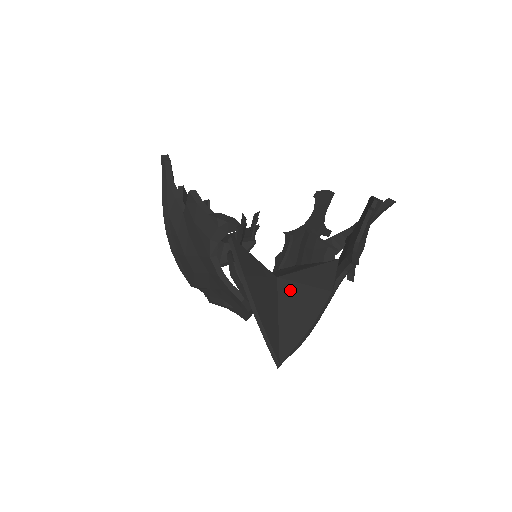
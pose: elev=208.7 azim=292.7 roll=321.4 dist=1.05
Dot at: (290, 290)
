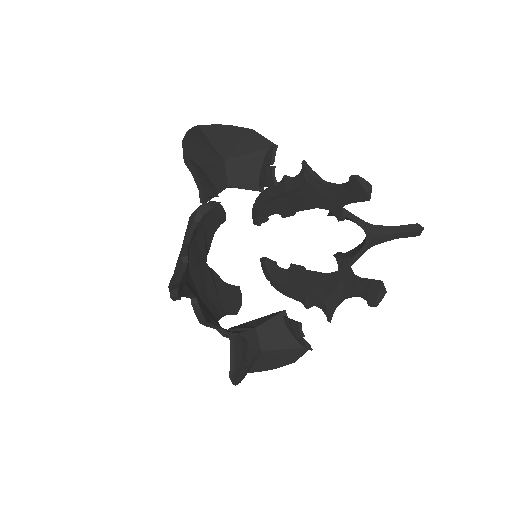
Dot at: (267, 357)
